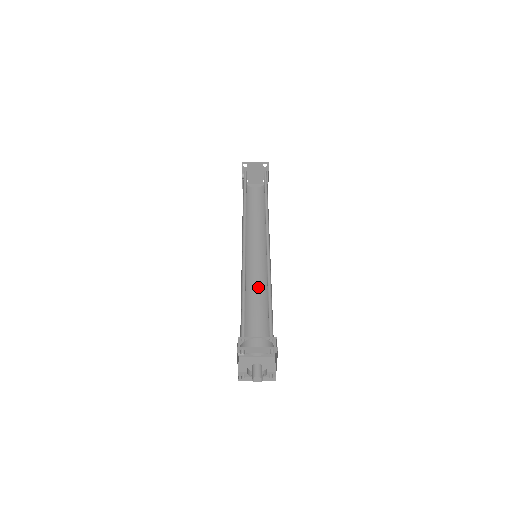
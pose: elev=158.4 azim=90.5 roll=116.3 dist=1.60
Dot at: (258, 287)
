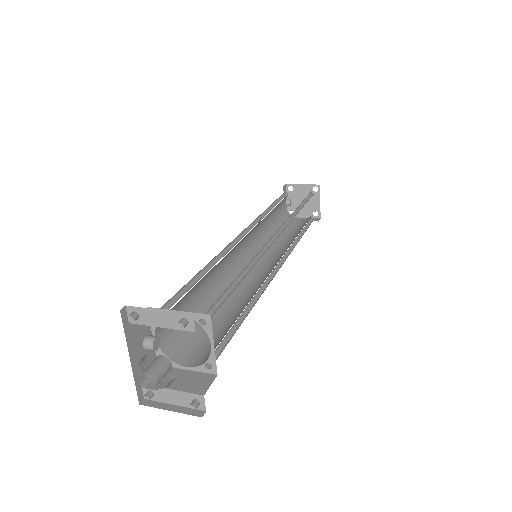
Dot at: (245, 294)
